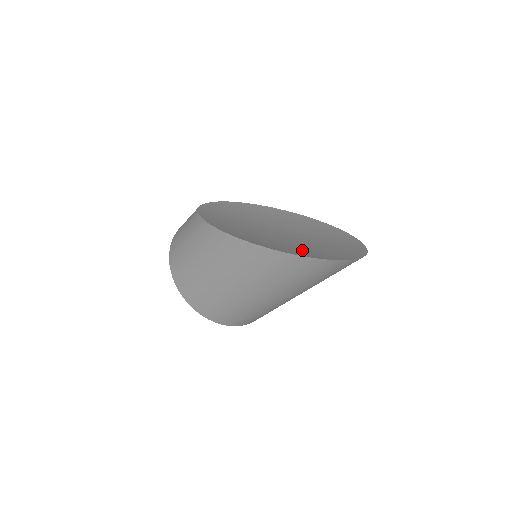
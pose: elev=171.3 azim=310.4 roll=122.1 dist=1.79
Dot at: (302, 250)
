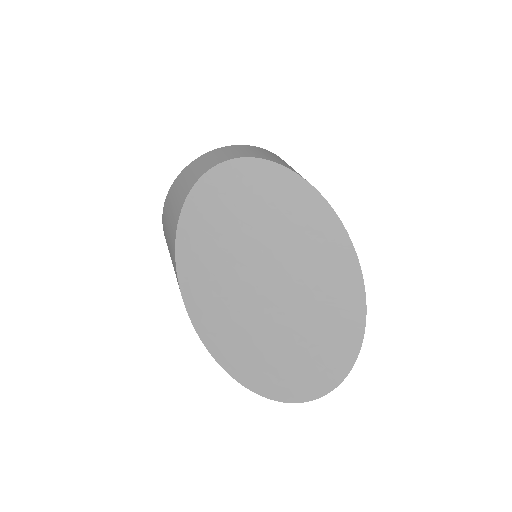
Dot at: (267, 359)
